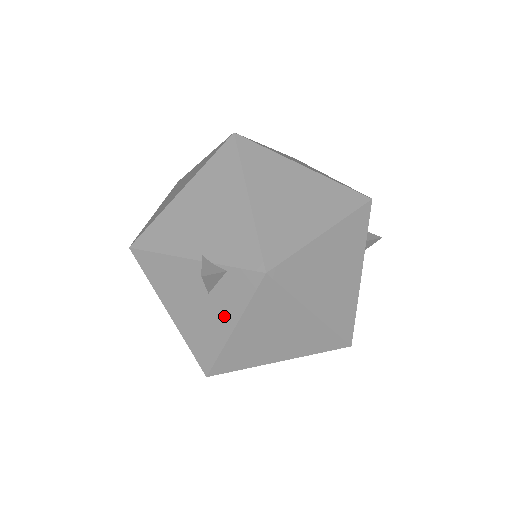
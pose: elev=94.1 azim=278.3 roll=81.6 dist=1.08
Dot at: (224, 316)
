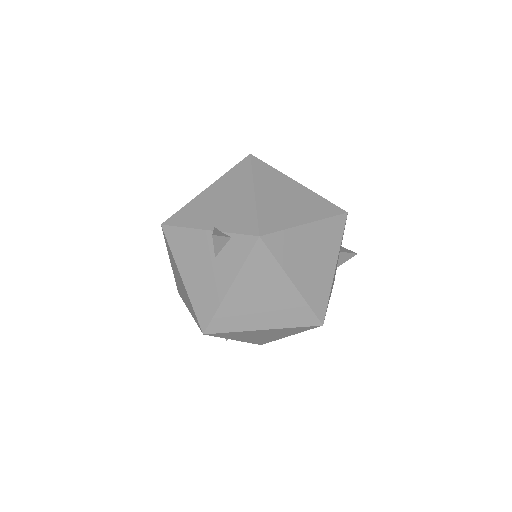
Dot at: (224, 276)
